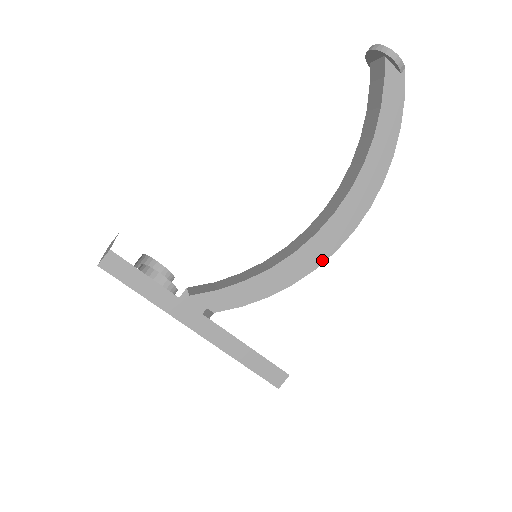
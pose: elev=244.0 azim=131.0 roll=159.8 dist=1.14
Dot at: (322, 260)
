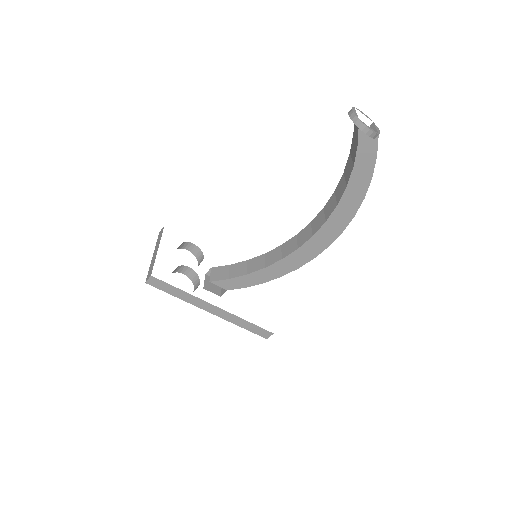
Dot at: (303, 263)
